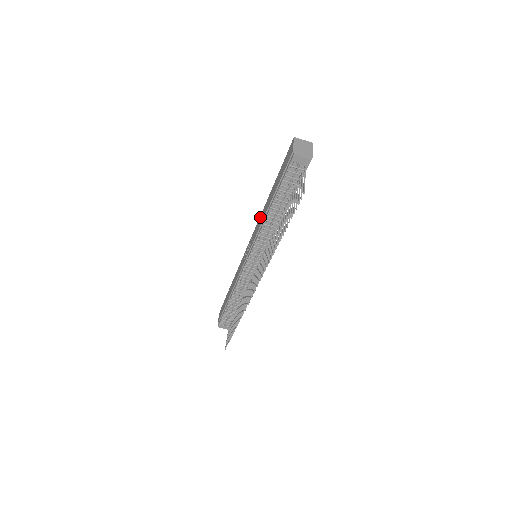
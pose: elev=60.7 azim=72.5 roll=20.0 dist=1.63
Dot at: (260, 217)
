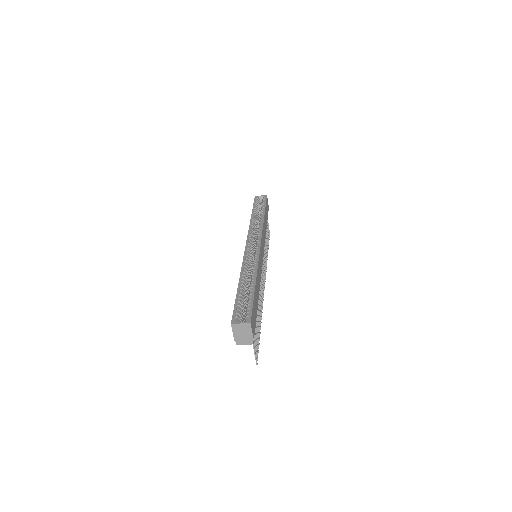
Dot at: occluded
